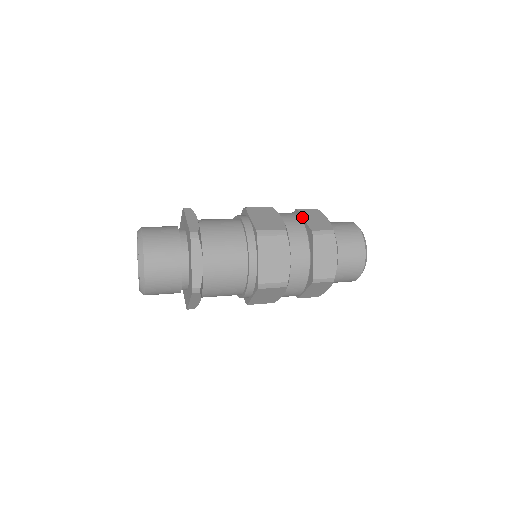
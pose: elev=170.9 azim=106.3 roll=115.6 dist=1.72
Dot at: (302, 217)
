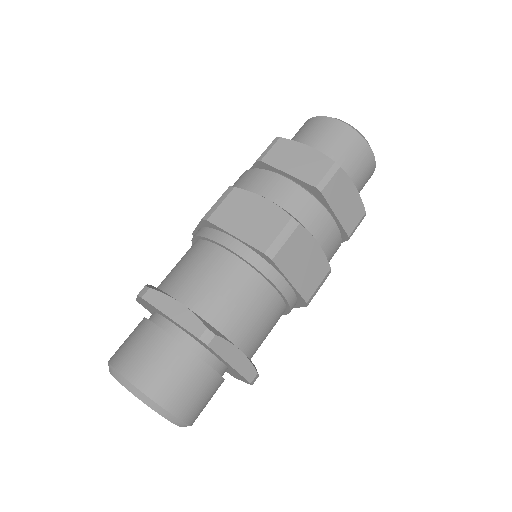
Dot at: (332, 211)
